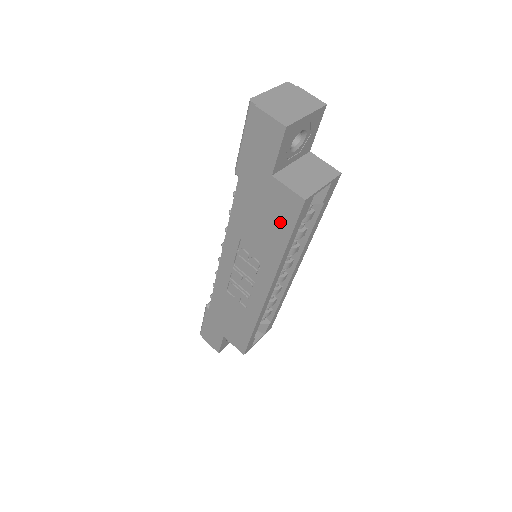
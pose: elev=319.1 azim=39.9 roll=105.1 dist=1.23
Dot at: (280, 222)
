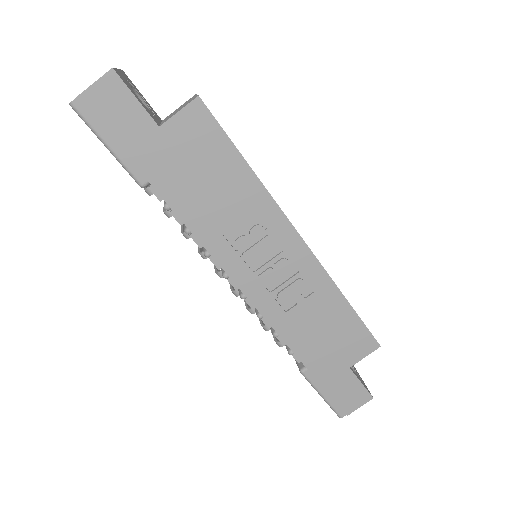
Dot at: (215, 152)
